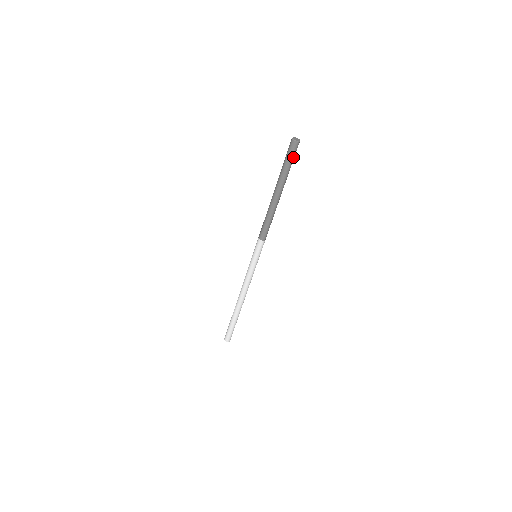
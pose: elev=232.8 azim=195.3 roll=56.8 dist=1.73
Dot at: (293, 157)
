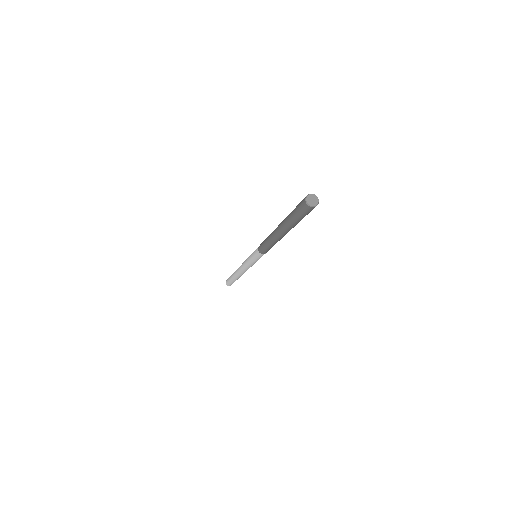
Dot at: (304, 215)
